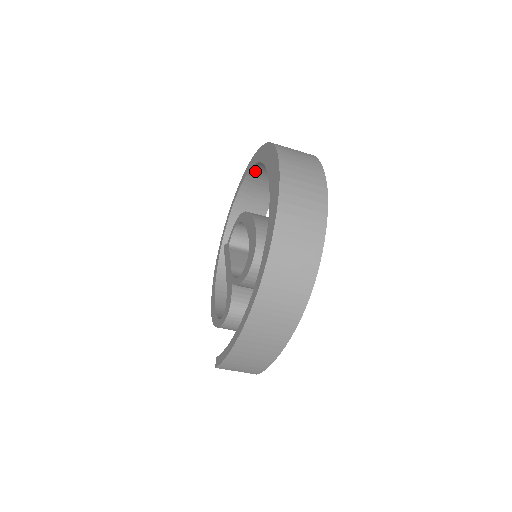
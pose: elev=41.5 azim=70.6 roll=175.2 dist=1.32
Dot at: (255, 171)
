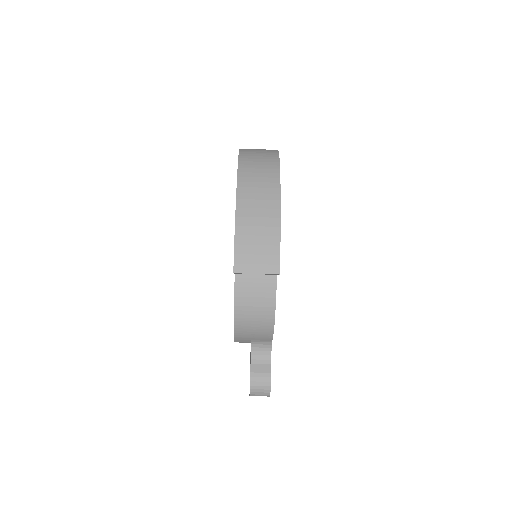
Dot at: occluded
